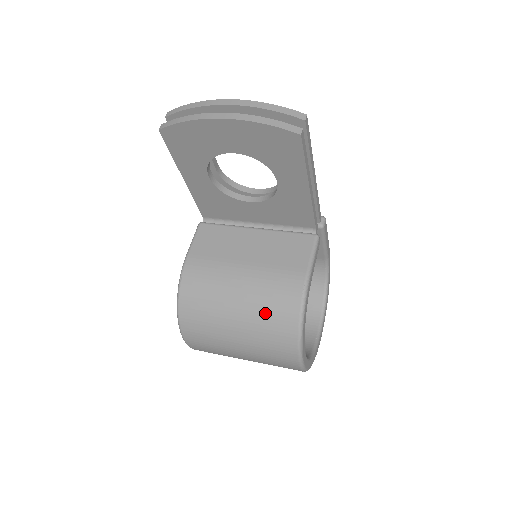
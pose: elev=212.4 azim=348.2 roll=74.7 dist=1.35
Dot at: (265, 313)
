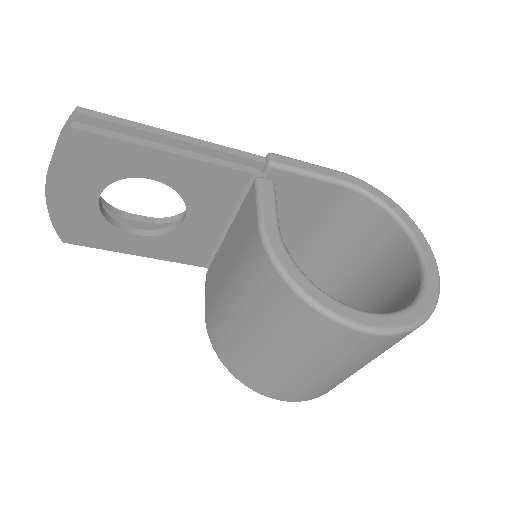
Dot at: (263, 308)
